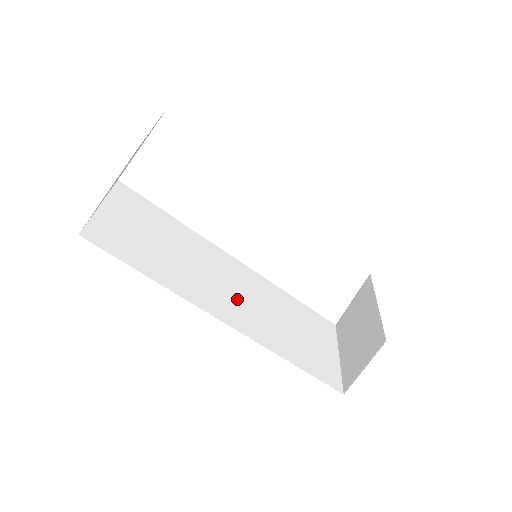
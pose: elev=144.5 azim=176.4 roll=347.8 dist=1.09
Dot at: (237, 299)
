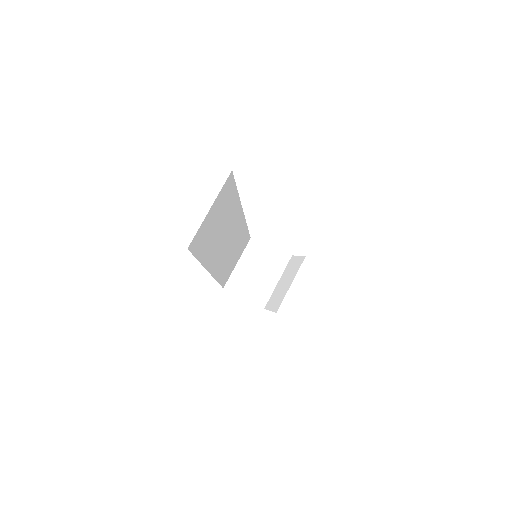
Dot at: (224, 249)
